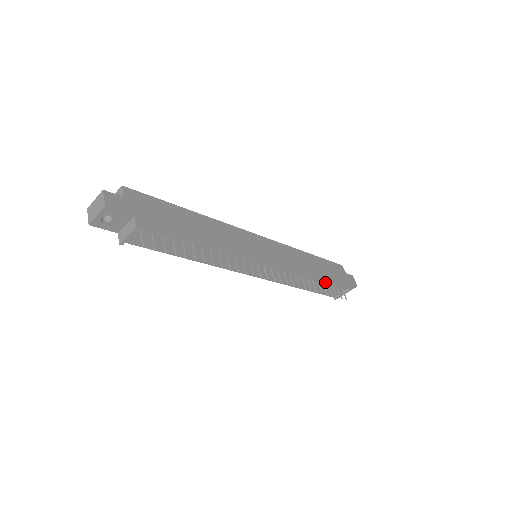
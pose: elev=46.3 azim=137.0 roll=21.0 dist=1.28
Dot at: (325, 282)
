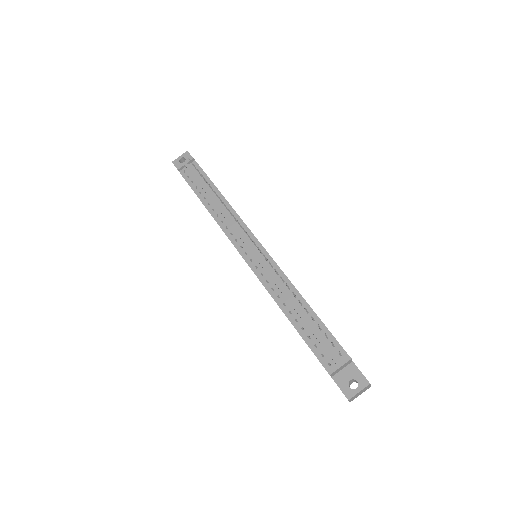
Dot at: (317, 318)
